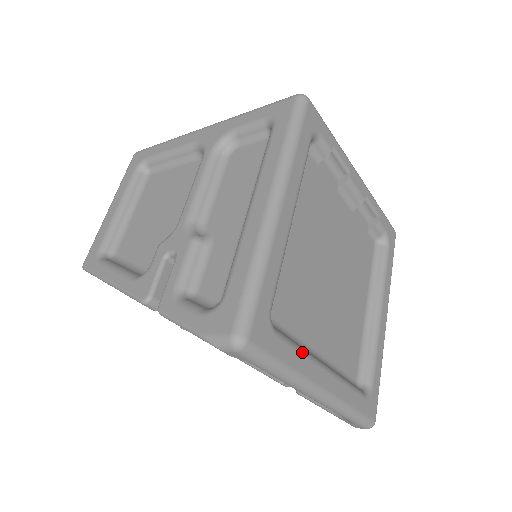
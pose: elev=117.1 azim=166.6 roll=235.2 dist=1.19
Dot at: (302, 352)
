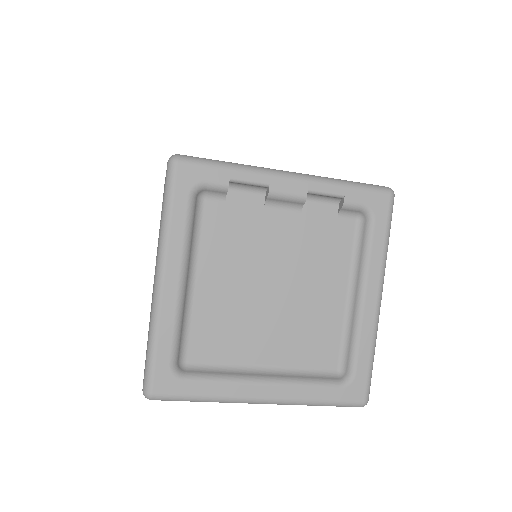
Dot at: (223, 381)
